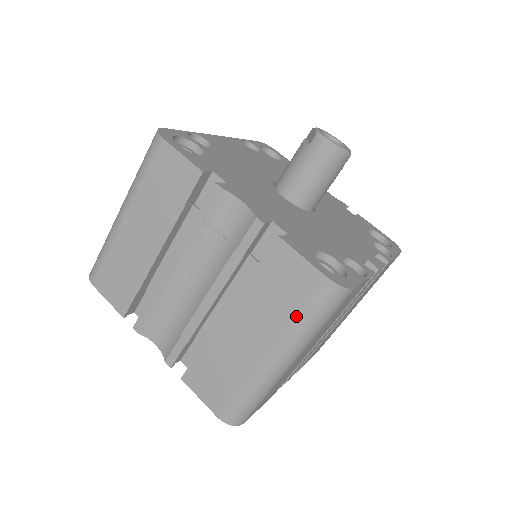
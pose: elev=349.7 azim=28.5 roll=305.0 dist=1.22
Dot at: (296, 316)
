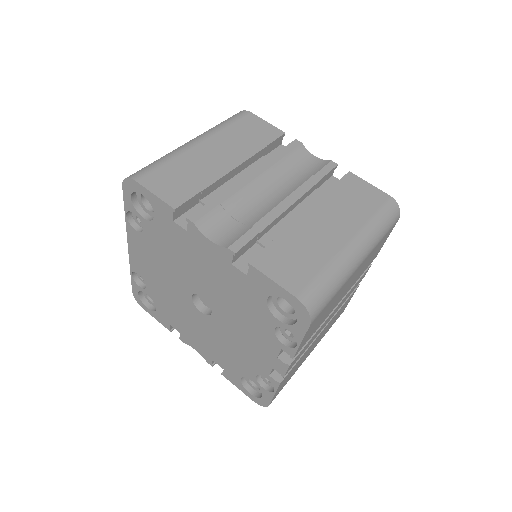
Dot at: (371, 216)
